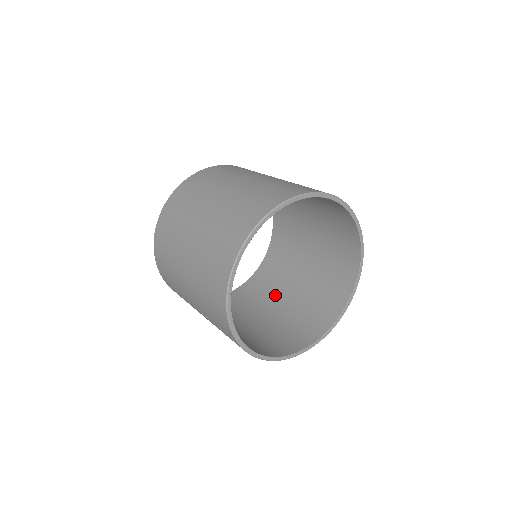
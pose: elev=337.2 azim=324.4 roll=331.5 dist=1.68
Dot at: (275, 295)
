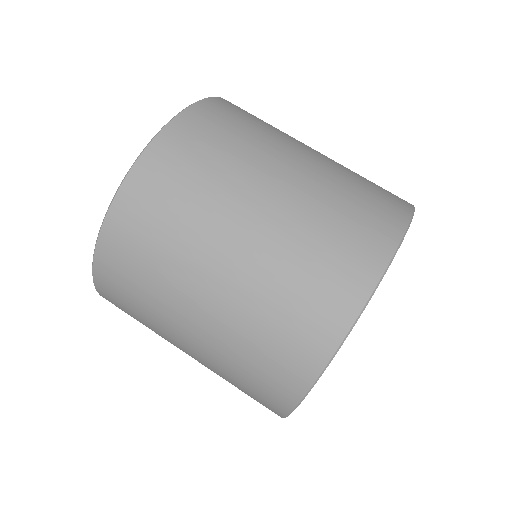
Dot at: occluded
